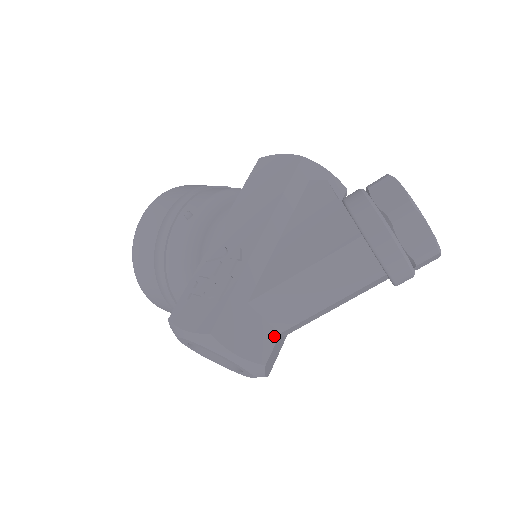
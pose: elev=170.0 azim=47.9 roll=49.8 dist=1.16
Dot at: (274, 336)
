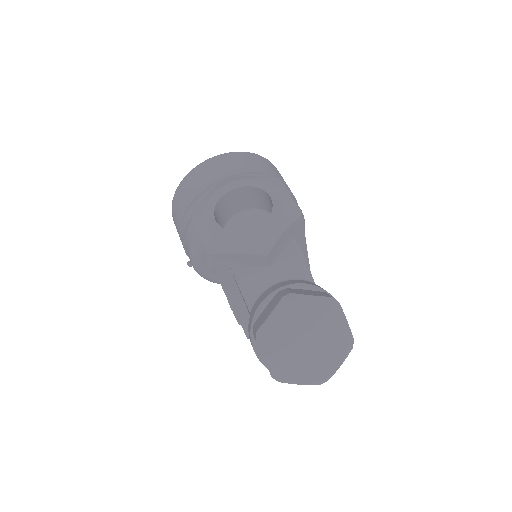
Dot at: occluded
